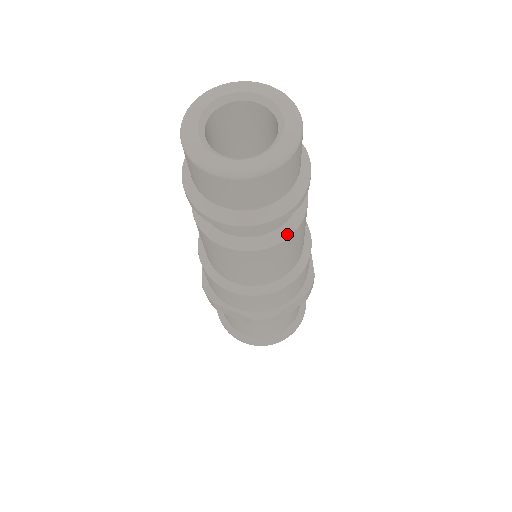
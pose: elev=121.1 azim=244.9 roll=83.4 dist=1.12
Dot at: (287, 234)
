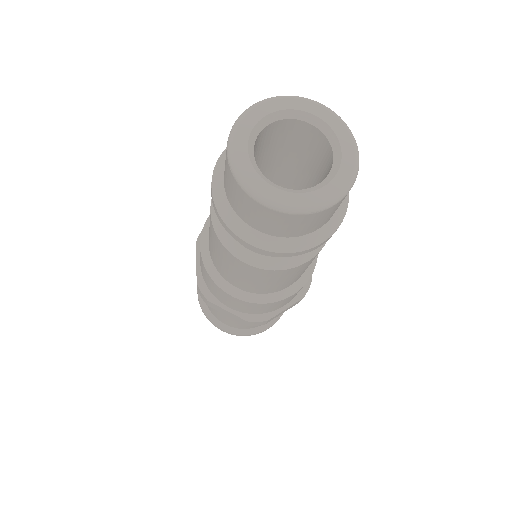
Dot at: occluded
